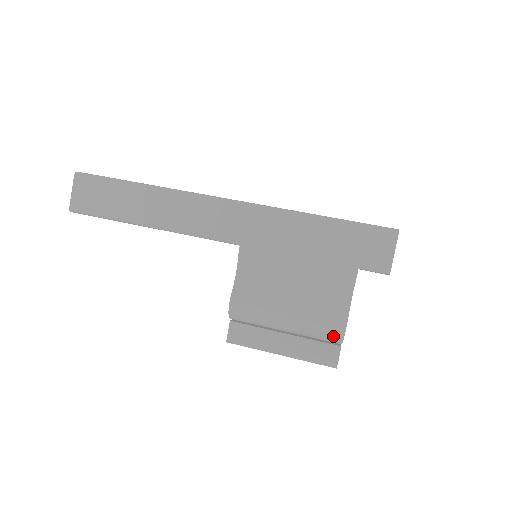
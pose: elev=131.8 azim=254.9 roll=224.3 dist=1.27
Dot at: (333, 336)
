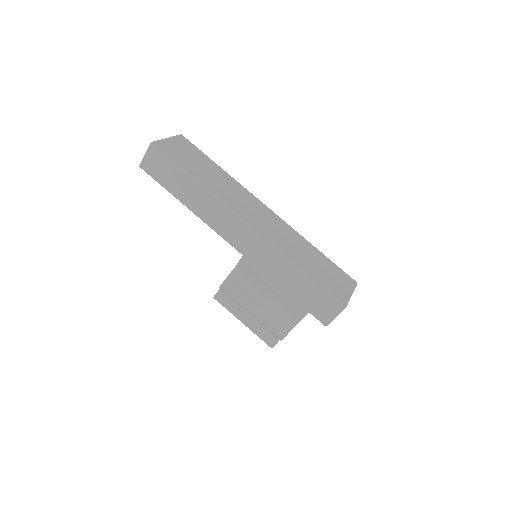
Dot at: (276, 336)
